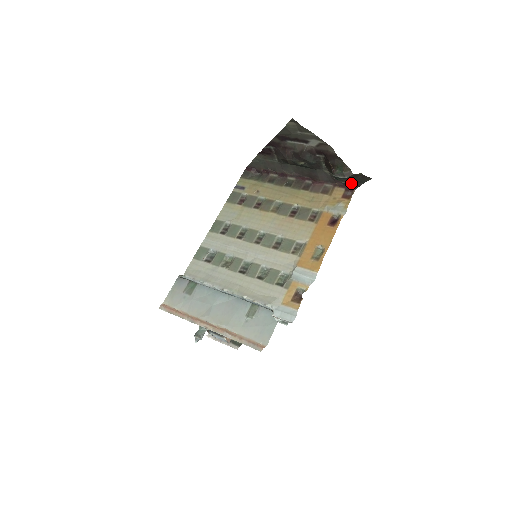
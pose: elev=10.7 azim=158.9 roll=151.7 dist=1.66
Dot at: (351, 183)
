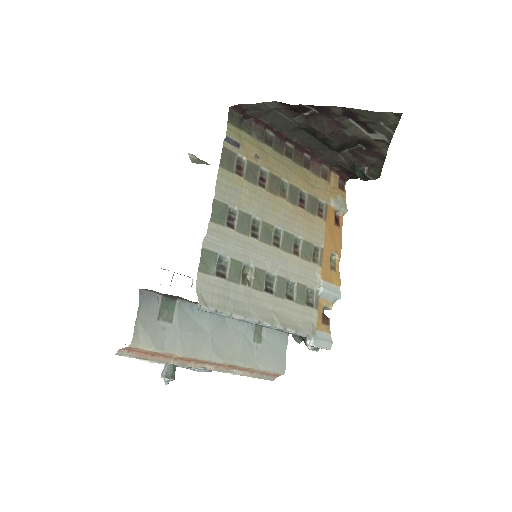
Dot at: (354, 175)
